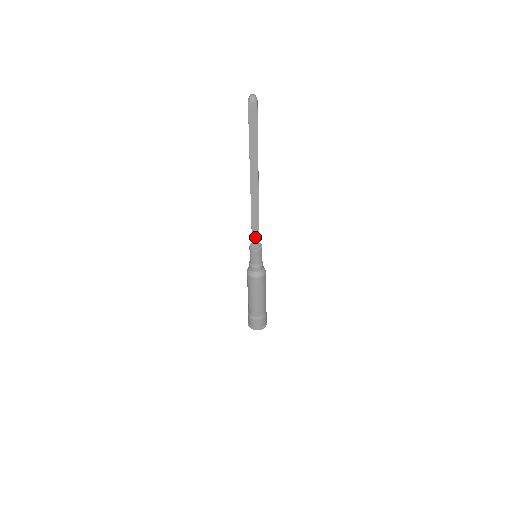
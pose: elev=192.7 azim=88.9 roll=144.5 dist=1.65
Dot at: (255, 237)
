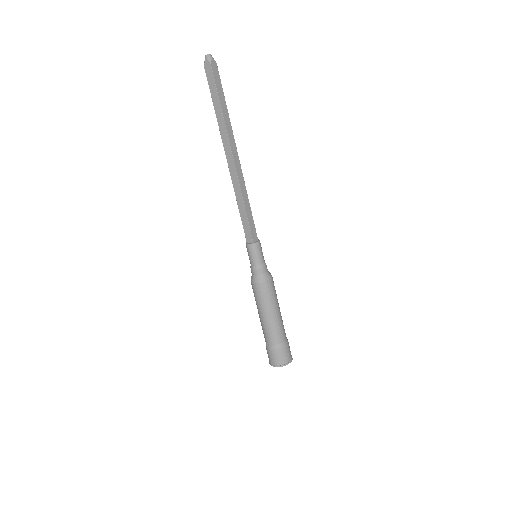
Dot at: (246, 227)
